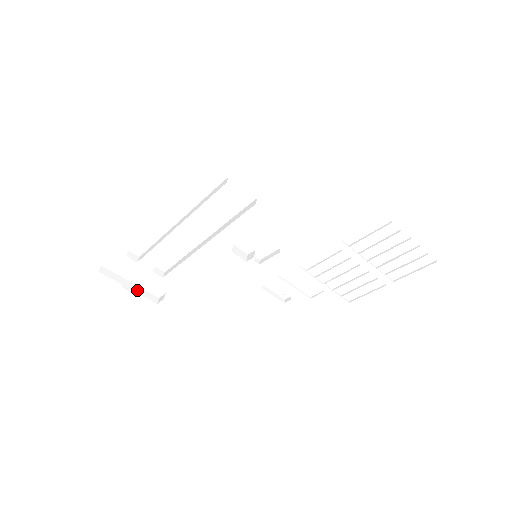
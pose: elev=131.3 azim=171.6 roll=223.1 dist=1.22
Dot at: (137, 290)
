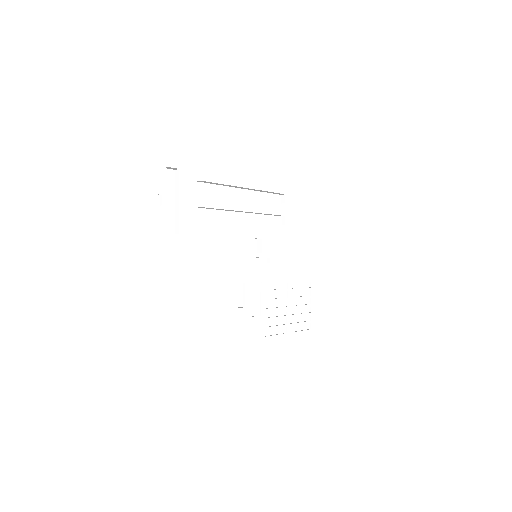
Dot at: occluded
